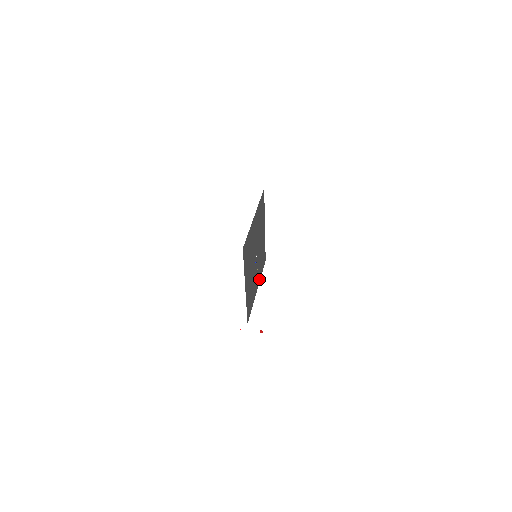
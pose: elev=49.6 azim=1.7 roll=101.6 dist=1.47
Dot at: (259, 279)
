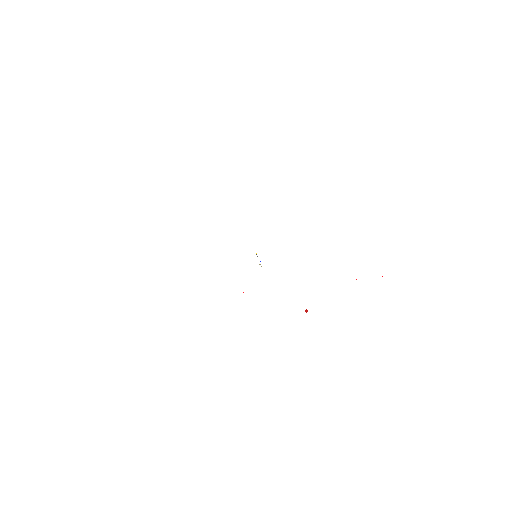
Dot at: occluded
